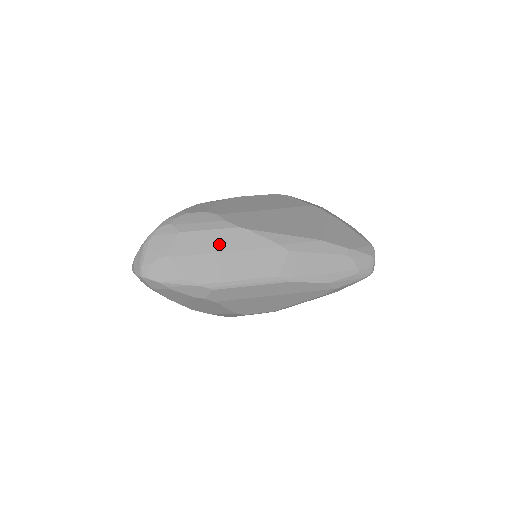
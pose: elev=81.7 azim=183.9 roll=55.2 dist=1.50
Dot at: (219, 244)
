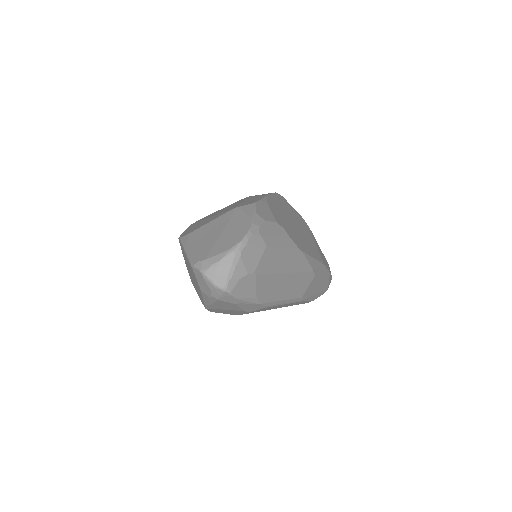
Dot at: (285, 264)
